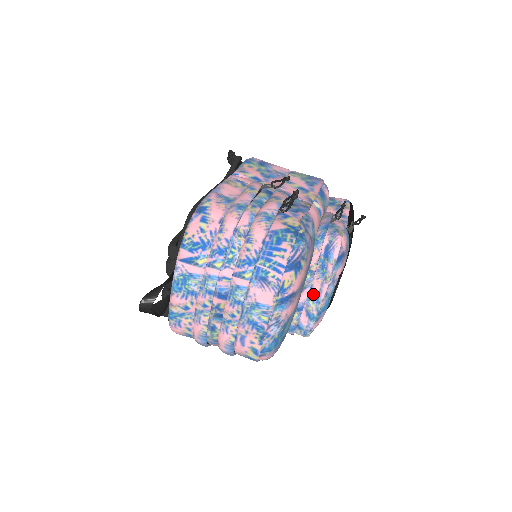
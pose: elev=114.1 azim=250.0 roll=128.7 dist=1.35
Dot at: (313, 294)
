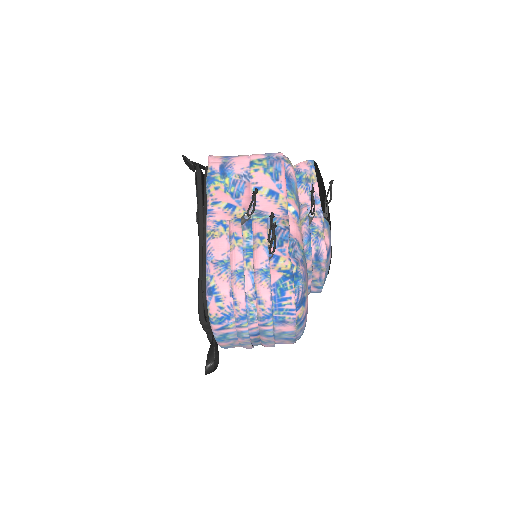
Dot at: (315, 279)
